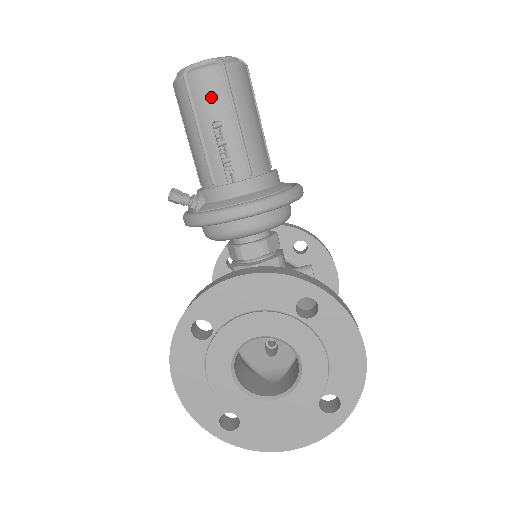
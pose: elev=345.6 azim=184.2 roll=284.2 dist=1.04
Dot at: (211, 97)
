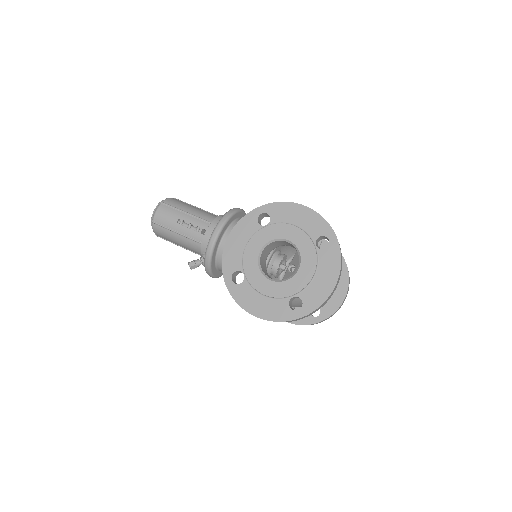
Dot at: (168, 216)
